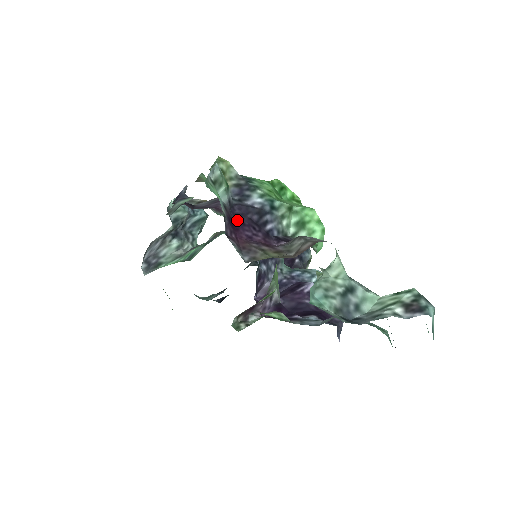
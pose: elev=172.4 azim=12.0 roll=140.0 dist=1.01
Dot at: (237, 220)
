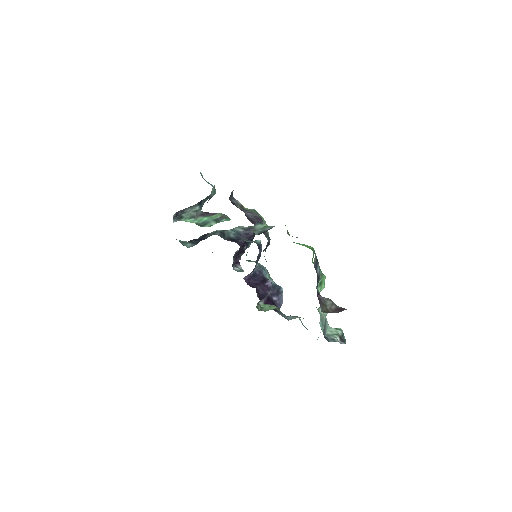
Dot at: occluded
